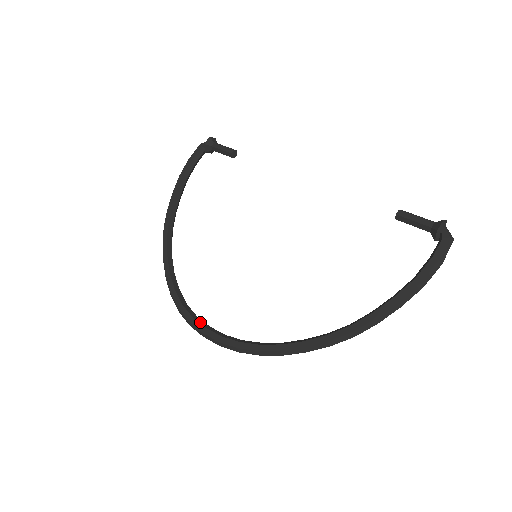
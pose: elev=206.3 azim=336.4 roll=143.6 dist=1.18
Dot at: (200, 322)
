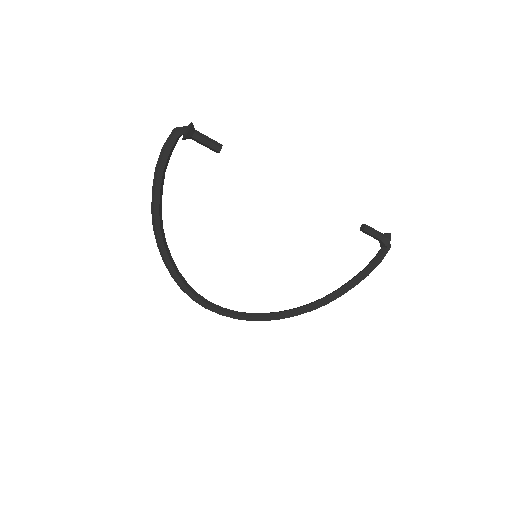
Dot at: (217, 308)
